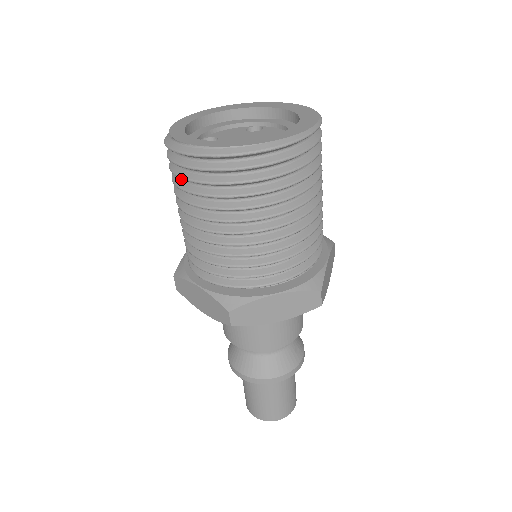
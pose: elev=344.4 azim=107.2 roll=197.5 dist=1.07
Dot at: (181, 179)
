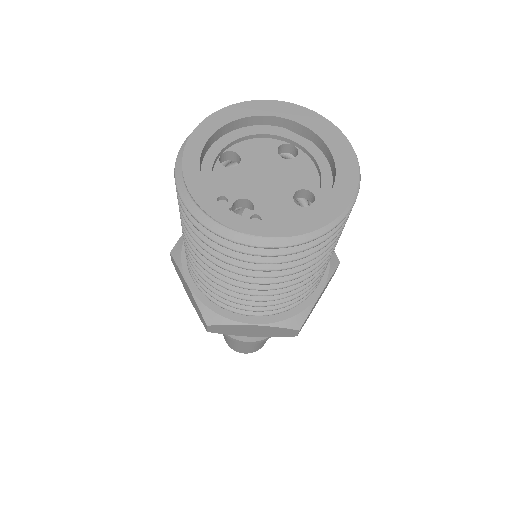
Dot at: occluded
